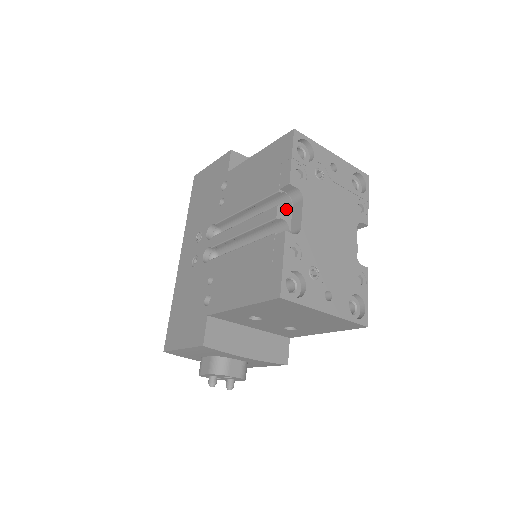
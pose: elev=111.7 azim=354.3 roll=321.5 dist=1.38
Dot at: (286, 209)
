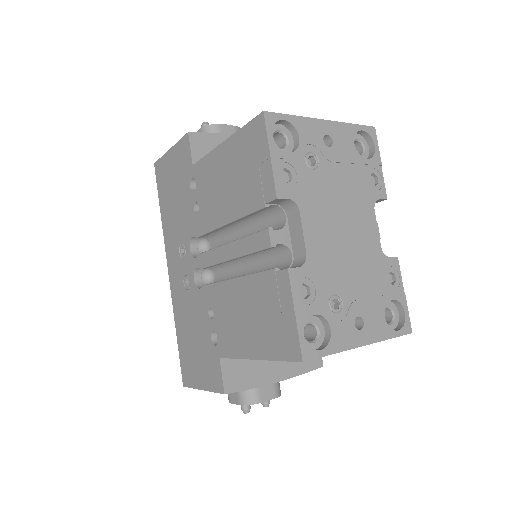
Dot at: (280, 223)
